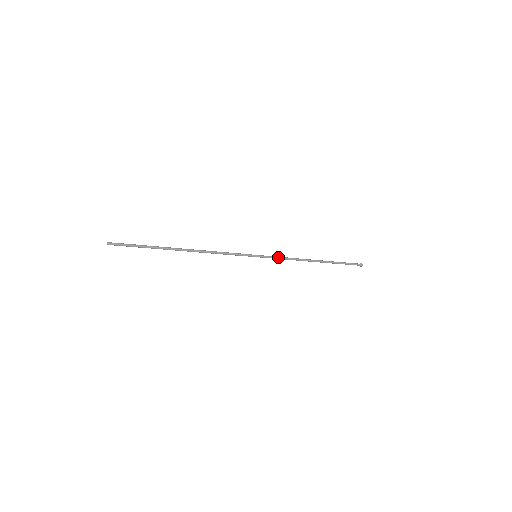
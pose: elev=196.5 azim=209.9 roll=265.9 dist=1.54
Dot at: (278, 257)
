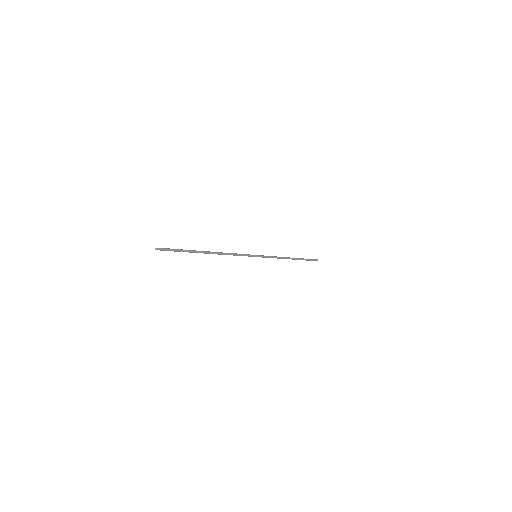
Dot at: (270, 257)
